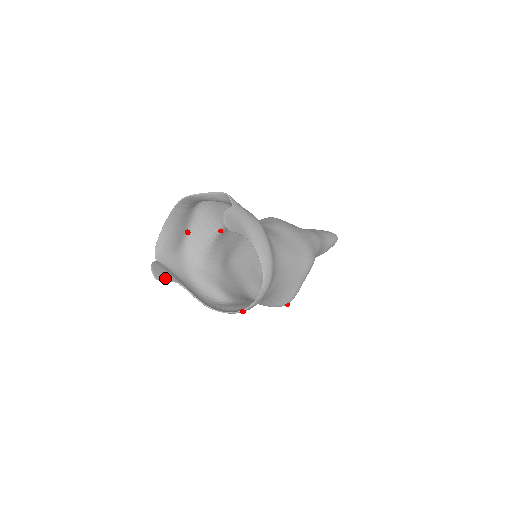
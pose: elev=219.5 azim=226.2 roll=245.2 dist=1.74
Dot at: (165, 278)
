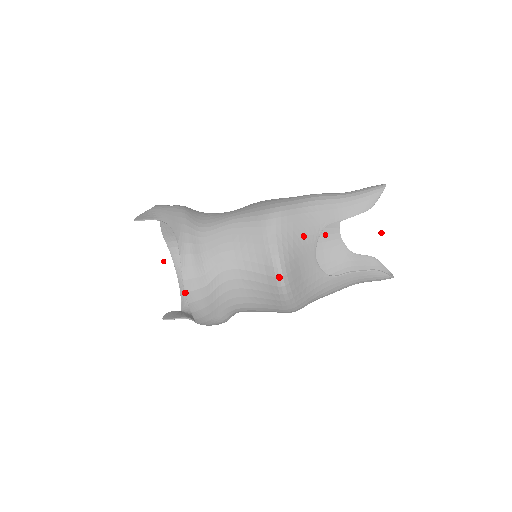
Dot at: (174, 317)
